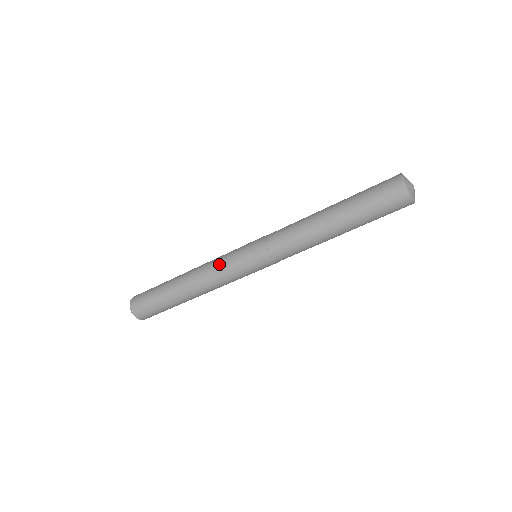
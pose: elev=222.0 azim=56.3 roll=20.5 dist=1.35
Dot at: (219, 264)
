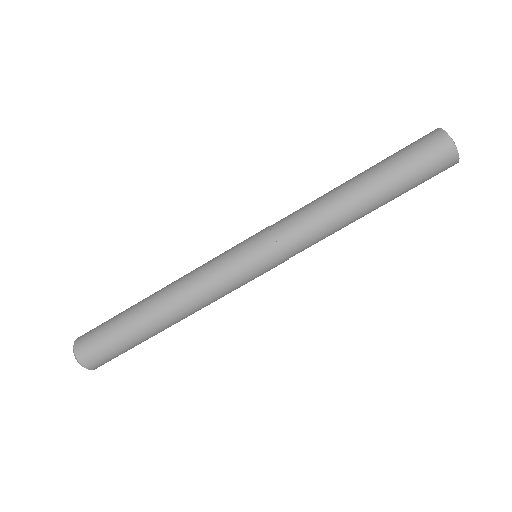
Dot at: occluded
